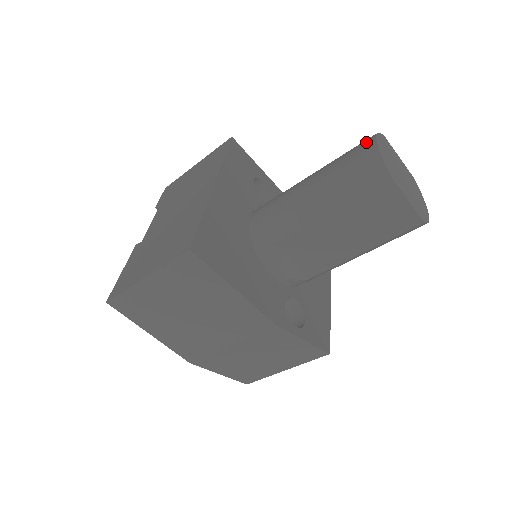
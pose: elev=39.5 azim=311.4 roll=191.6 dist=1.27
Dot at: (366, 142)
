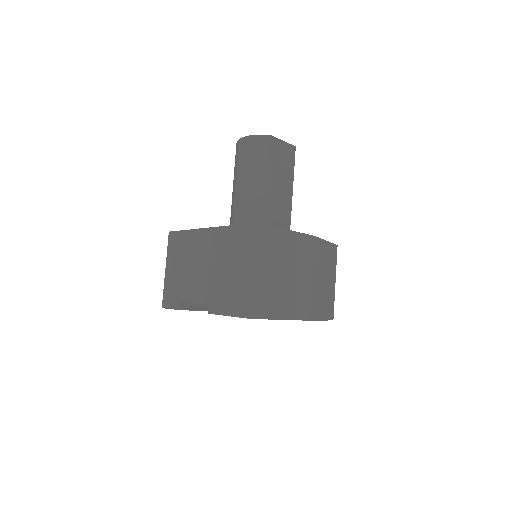
Dot at: (241, 144)
